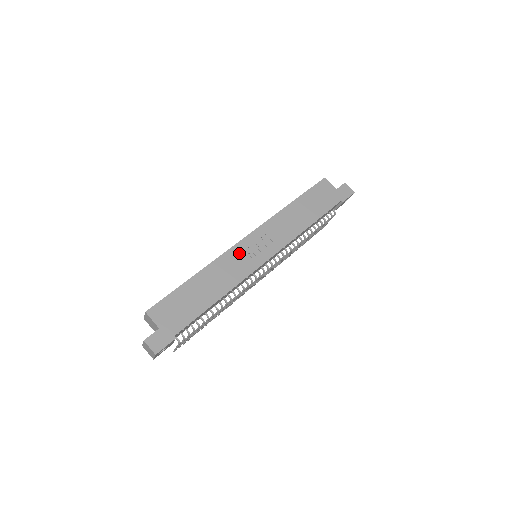
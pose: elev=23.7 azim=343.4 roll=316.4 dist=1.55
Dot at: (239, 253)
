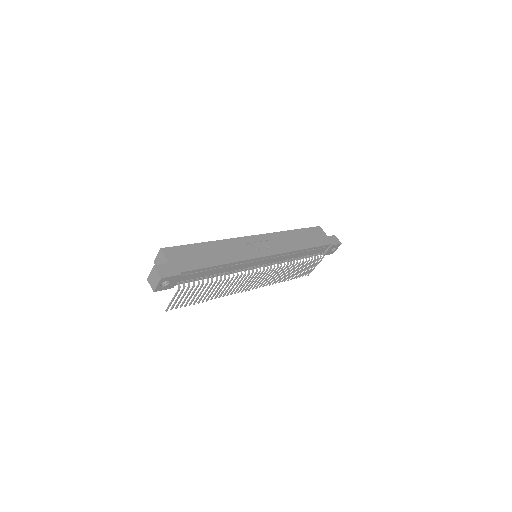
Dot at: (245, 243)
